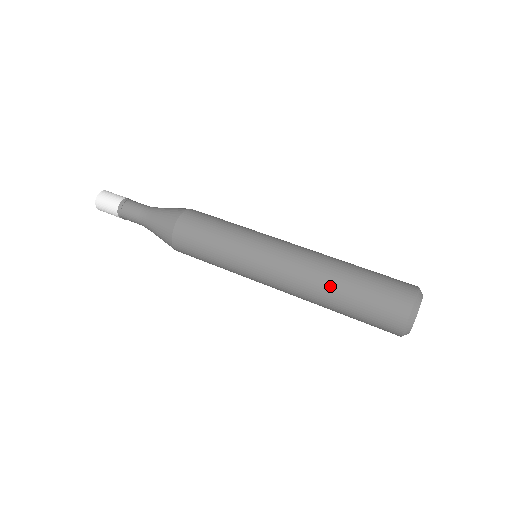
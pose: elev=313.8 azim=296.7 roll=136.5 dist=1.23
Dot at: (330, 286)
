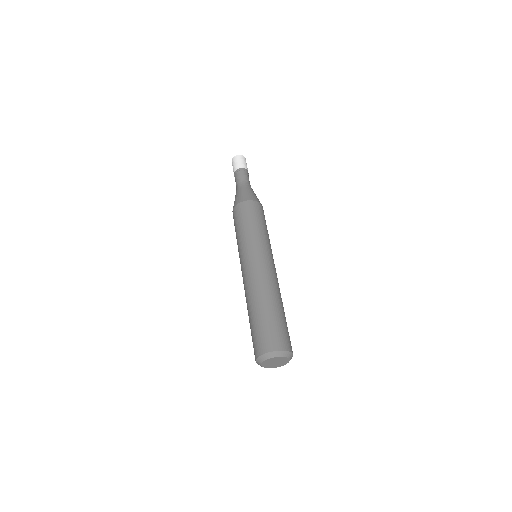
Dot at: (259, 300)
